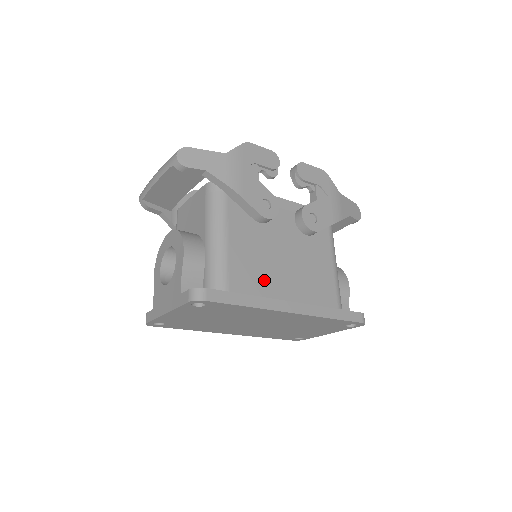
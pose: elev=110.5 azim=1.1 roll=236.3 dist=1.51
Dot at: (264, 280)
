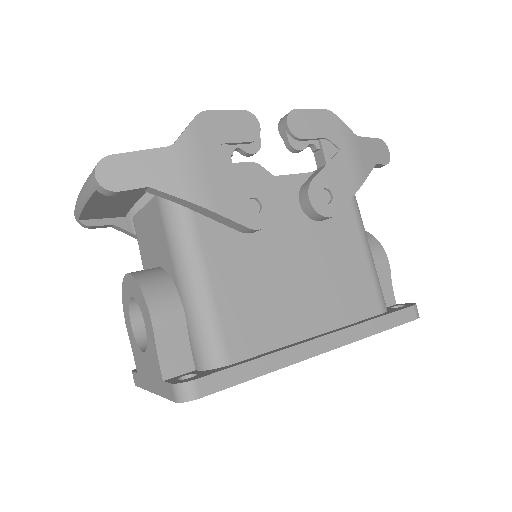
Dot at: (275, 318)
